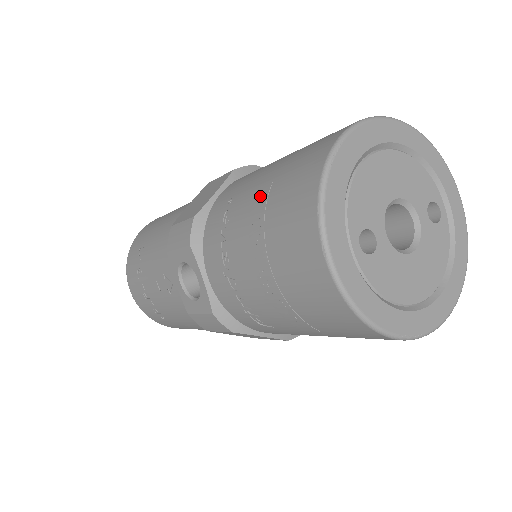
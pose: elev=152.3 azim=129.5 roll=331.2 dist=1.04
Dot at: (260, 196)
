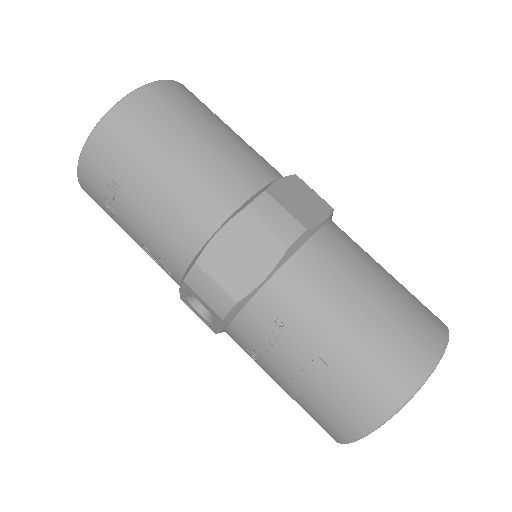
Dot at: (318, 371)
